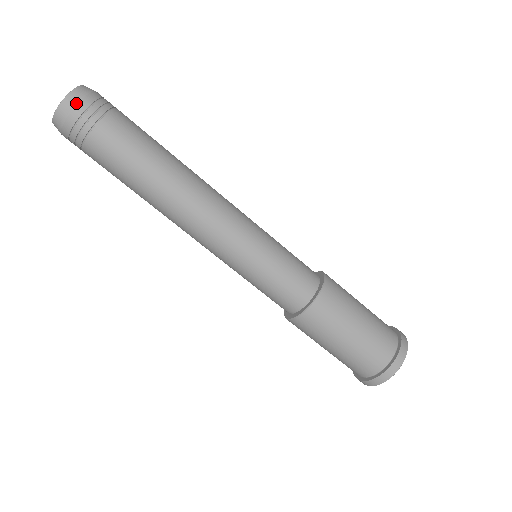
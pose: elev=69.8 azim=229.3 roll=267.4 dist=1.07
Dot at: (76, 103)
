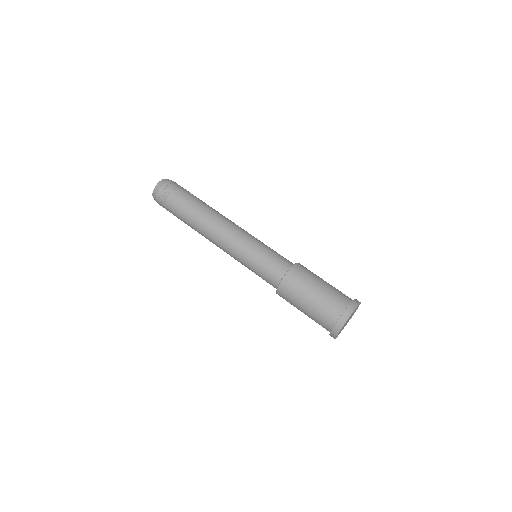
Dot at: occluded
